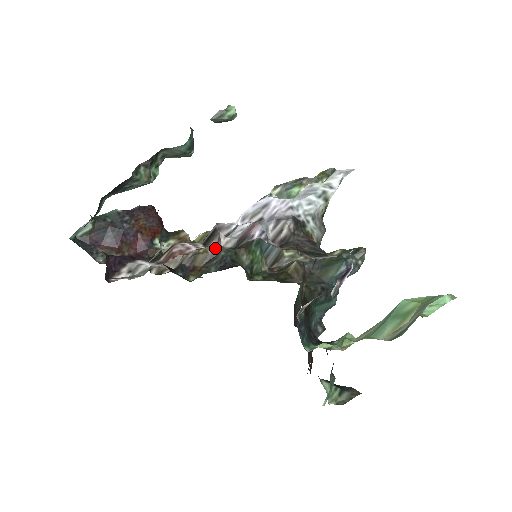
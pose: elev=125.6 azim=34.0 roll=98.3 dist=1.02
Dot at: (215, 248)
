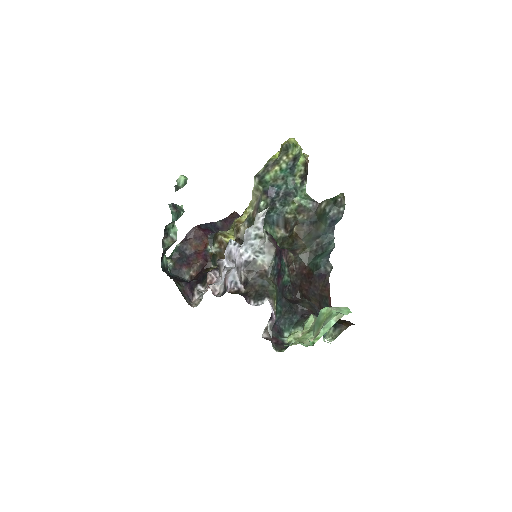
Dot at: (239, 243)
